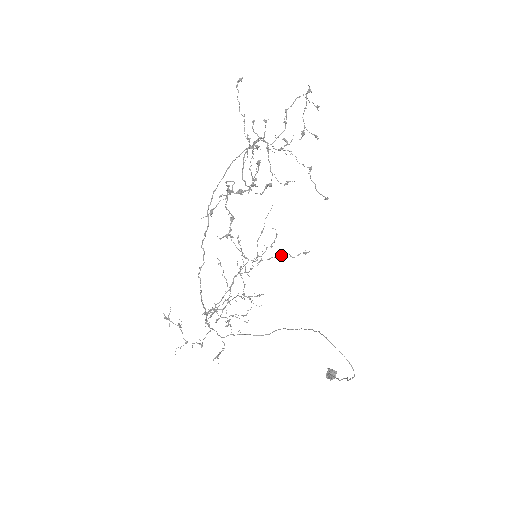
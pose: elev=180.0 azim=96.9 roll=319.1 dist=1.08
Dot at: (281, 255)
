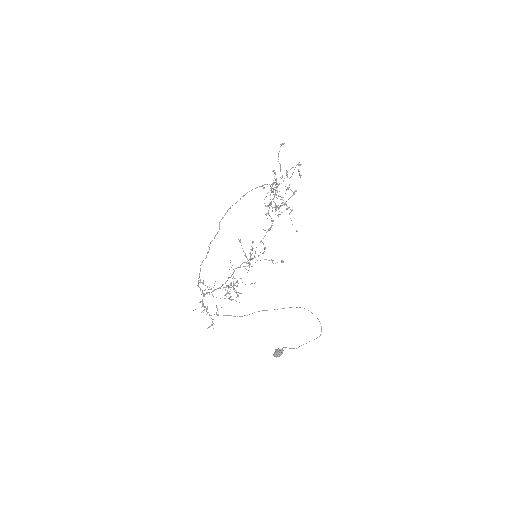
Dot at: (271, 259)
